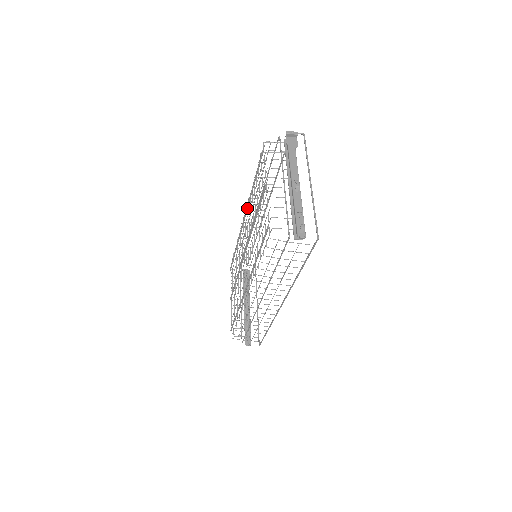
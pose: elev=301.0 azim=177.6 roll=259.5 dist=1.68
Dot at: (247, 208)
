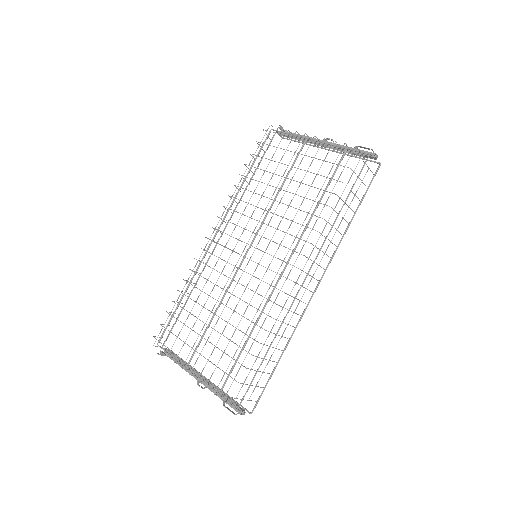
Dot at: (228, 211)
